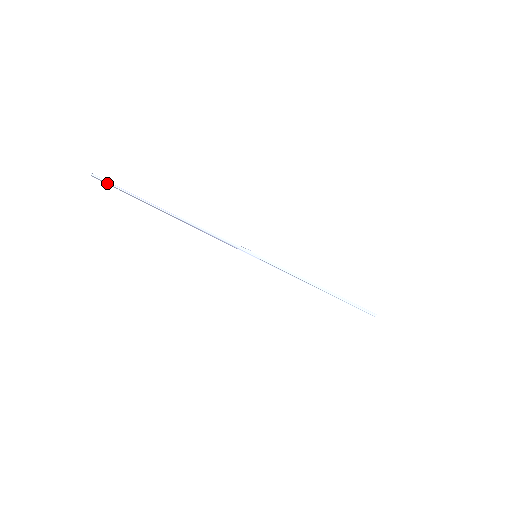
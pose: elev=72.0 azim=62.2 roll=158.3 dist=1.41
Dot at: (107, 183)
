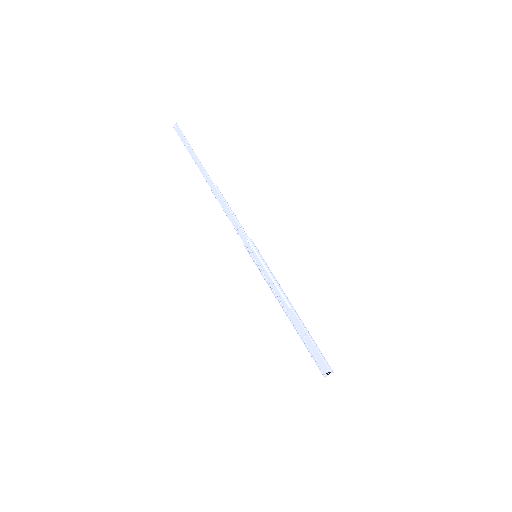
Dot at: (183, 135)
